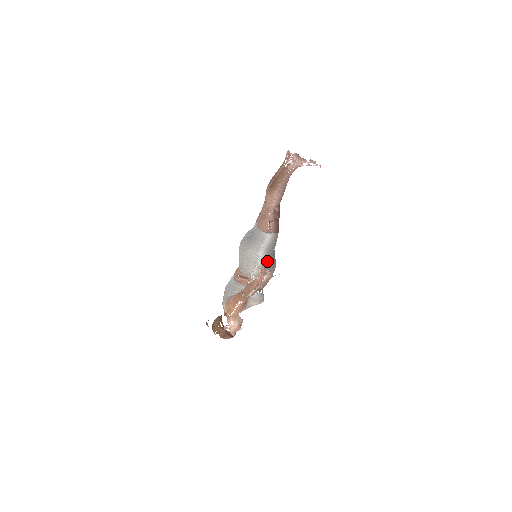
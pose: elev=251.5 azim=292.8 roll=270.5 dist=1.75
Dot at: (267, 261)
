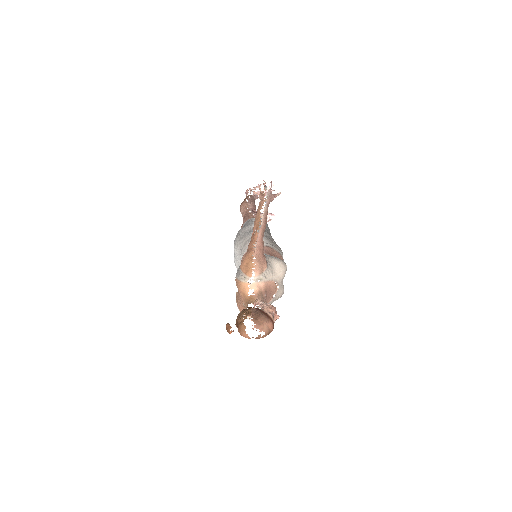
Dot at: (267, 233)
